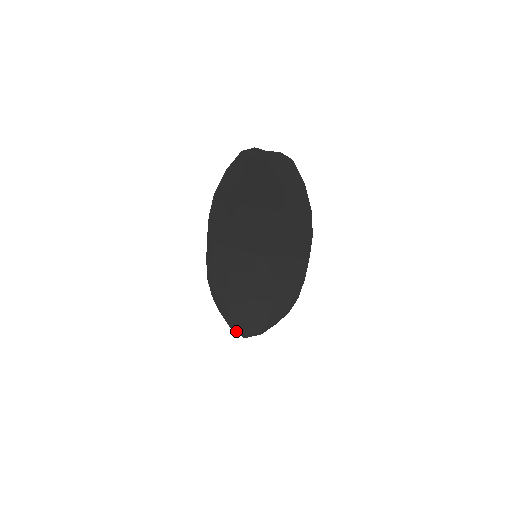
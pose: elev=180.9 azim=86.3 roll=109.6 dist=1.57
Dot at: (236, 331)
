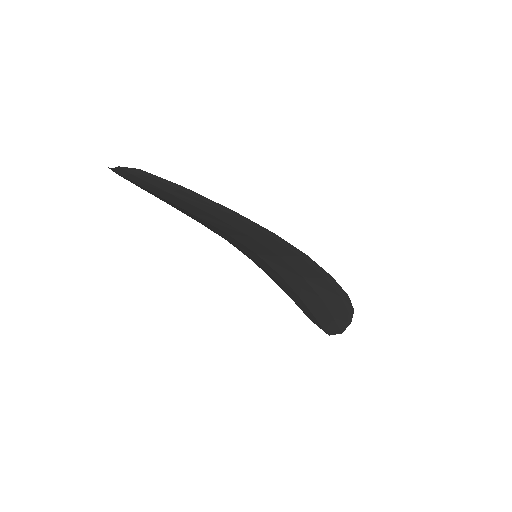
Dot at: (319, 327)
